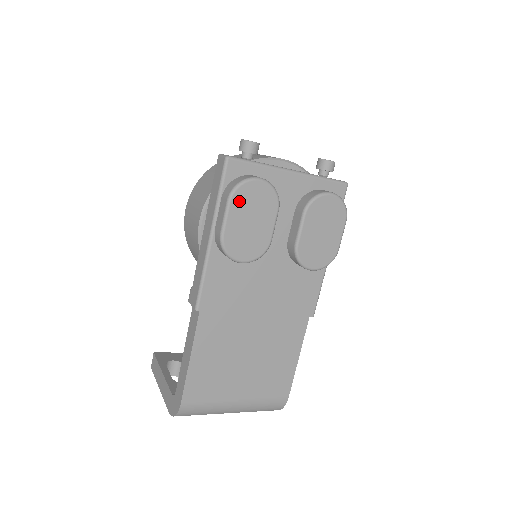
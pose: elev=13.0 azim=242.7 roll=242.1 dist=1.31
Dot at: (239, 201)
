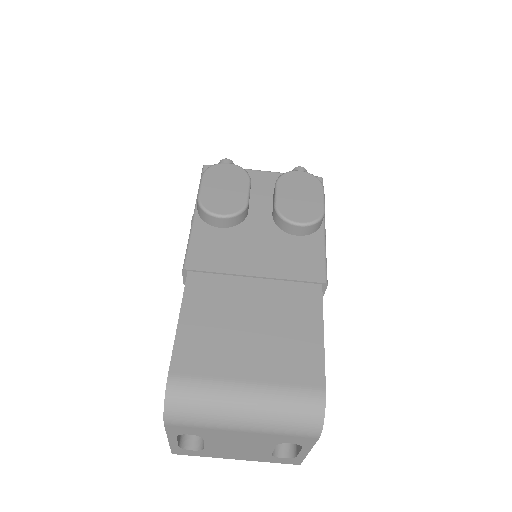
Dot at: (211, 175)
